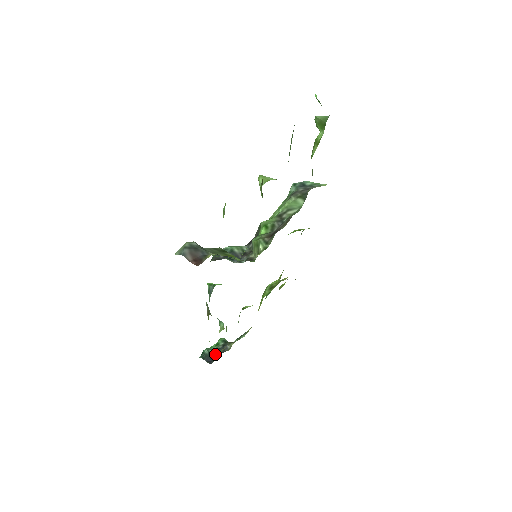
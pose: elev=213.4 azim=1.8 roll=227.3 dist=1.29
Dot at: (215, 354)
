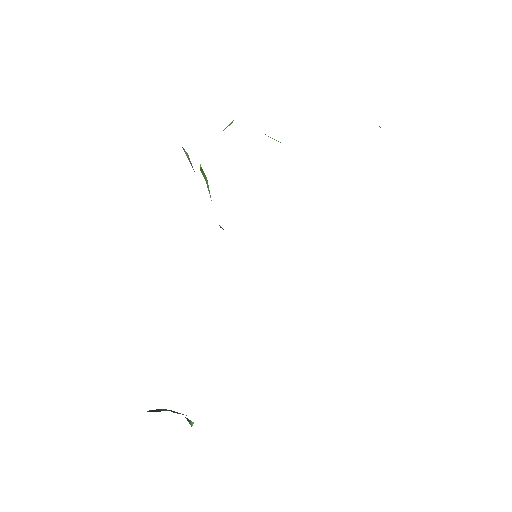
Dot at: (161, 410)
